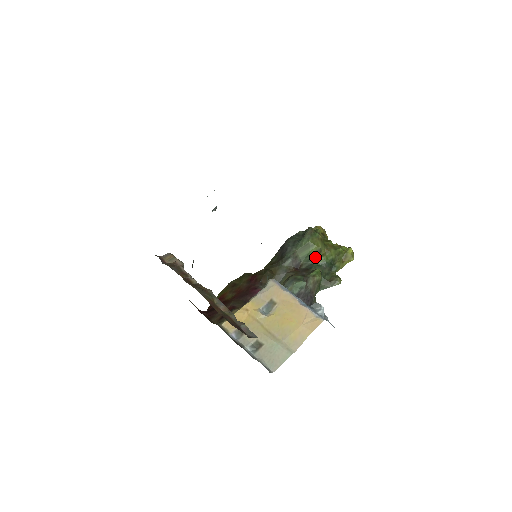
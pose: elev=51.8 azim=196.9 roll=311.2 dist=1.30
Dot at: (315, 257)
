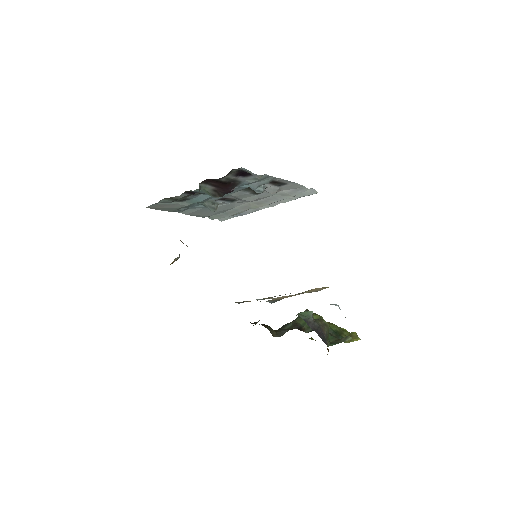
Dot at: occluded
